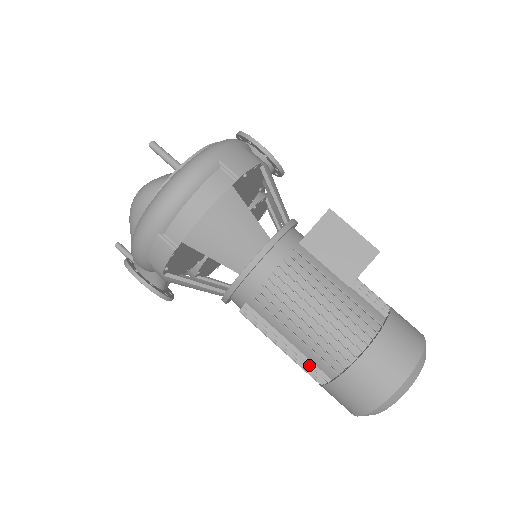
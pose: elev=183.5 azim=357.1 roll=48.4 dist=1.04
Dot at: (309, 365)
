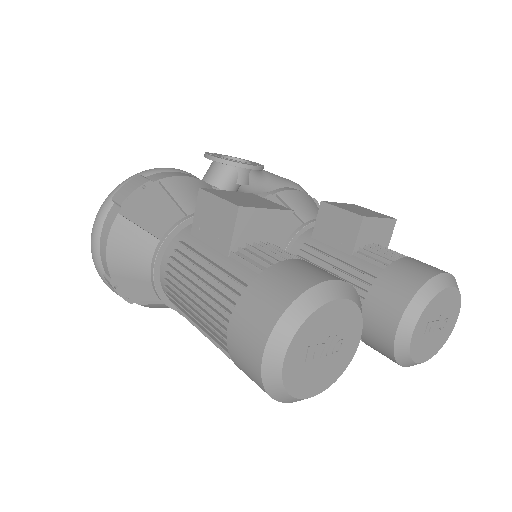
Dot at: occluded
